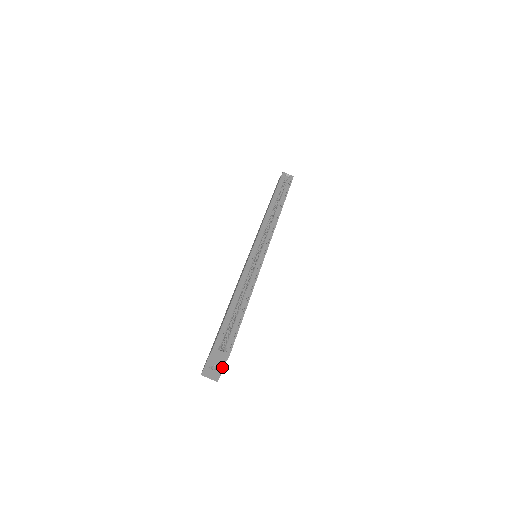
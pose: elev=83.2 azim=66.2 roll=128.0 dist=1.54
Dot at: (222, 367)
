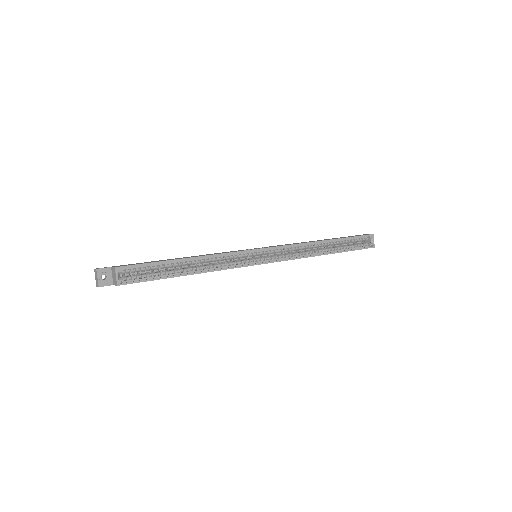
Dot at: (109, 284)
